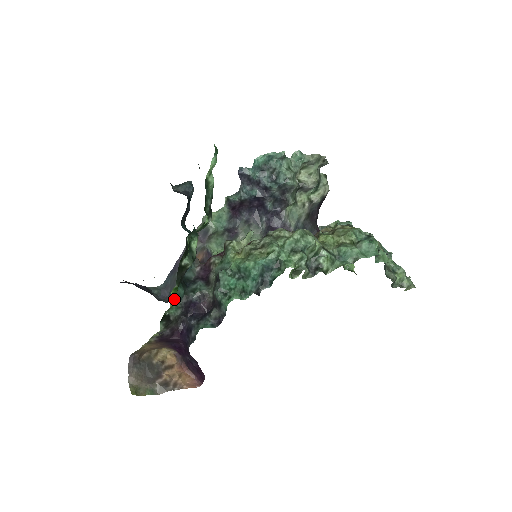
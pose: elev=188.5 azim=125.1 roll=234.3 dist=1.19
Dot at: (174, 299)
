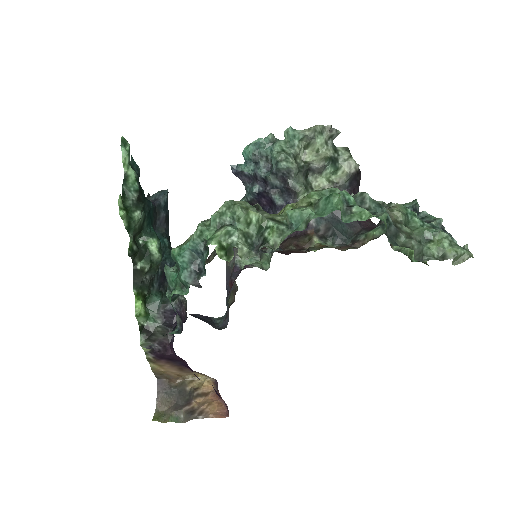
Dot at: (139, 306)
